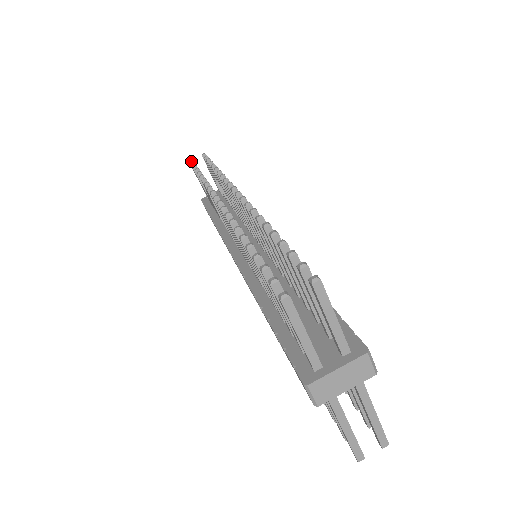
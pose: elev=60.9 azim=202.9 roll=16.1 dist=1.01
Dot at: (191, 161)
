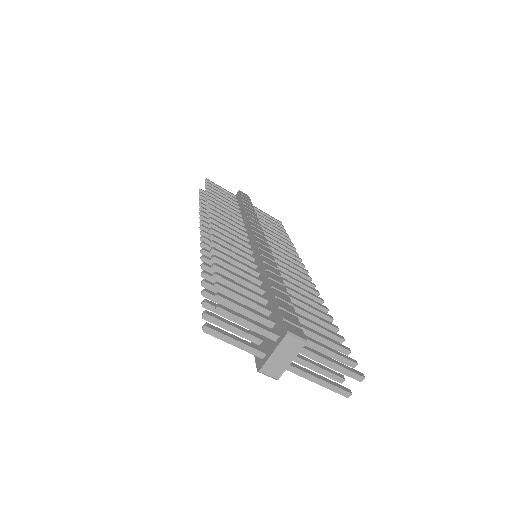
Dot at: (199, 191)
